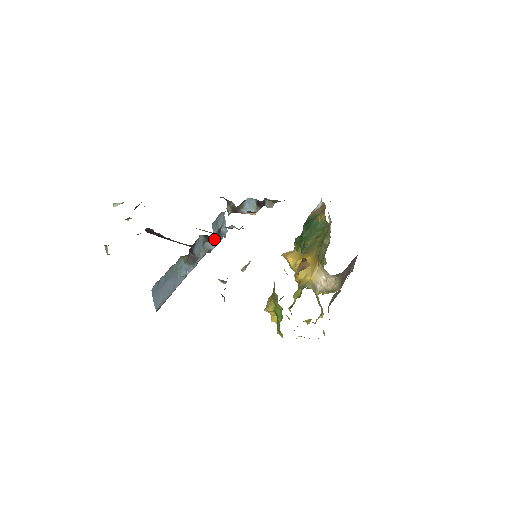
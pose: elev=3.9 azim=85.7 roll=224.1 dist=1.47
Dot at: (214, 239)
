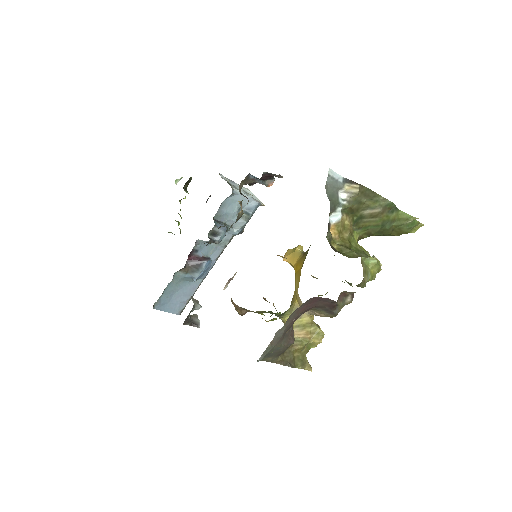
Dot at: (211, 242)
